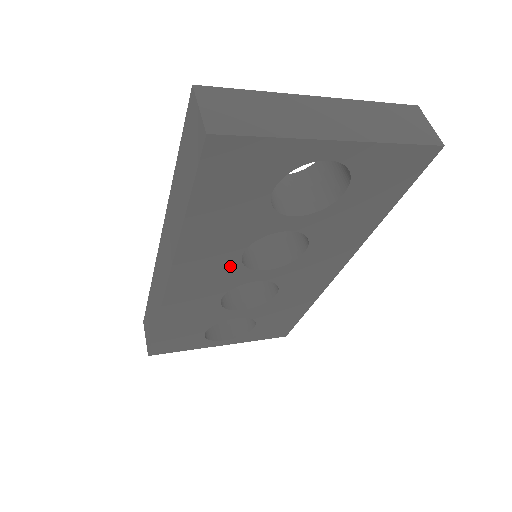
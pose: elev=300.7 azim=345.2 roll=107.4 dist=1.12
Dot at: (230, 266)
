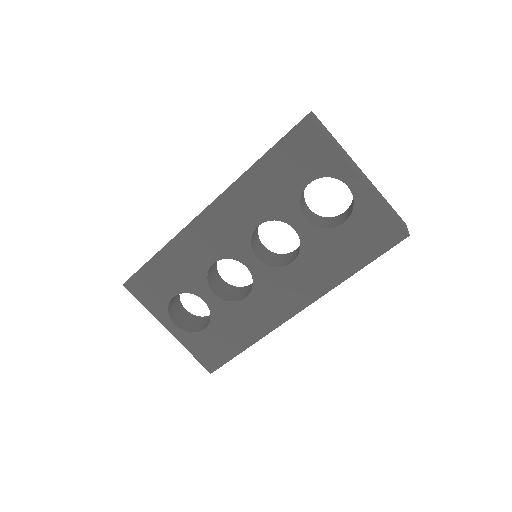
Dot at: (244, 231)
